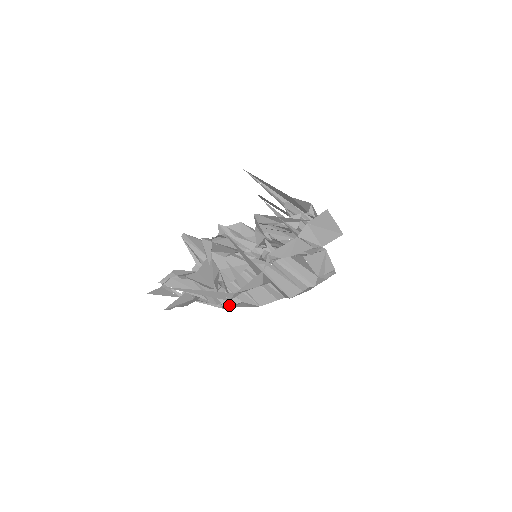
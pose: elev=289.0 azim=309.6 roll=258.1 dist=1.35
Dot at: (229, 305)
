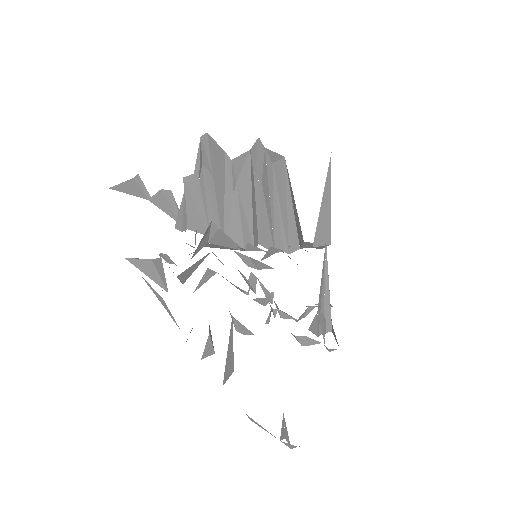
Dot at: (195, 230)
